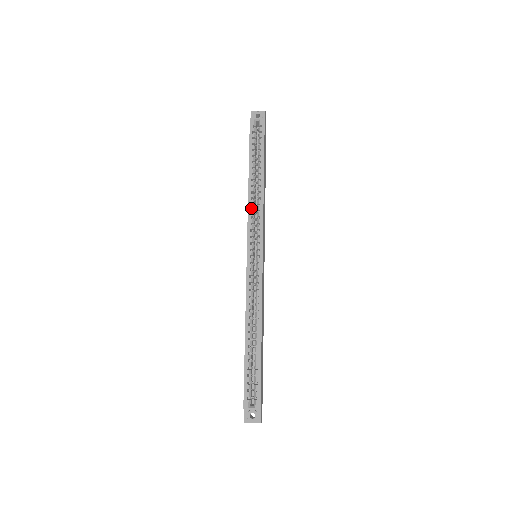
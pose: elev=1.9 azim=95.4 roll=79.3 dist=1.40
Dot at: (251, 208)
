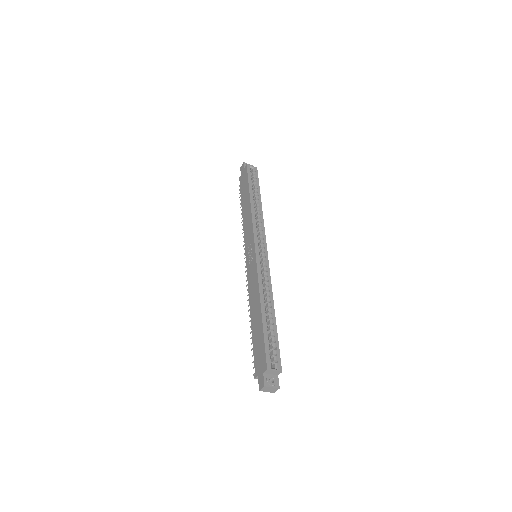
Dot at: (254, 218)
